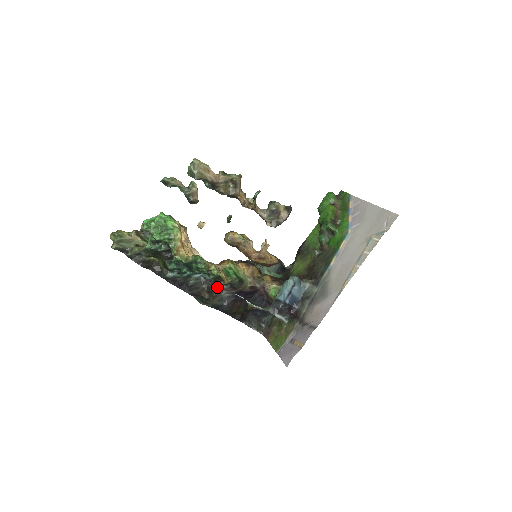
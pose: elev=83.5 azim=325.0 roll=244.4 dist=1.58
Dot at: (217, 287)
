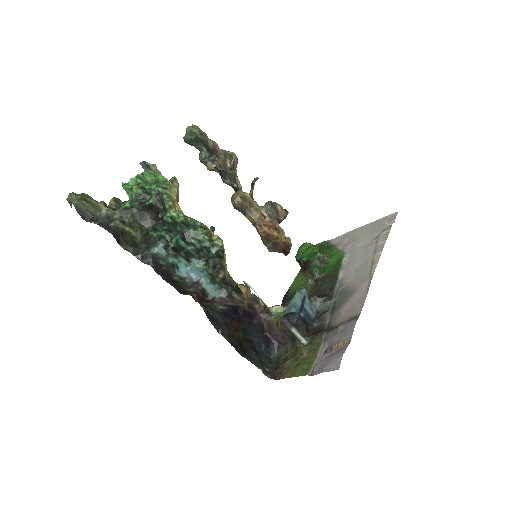
Dot at: (206, 299)
